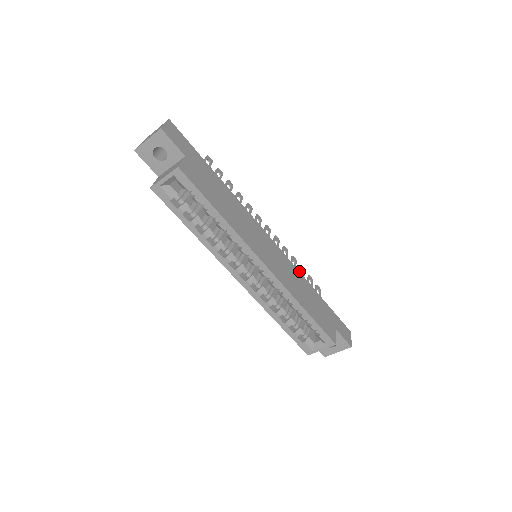
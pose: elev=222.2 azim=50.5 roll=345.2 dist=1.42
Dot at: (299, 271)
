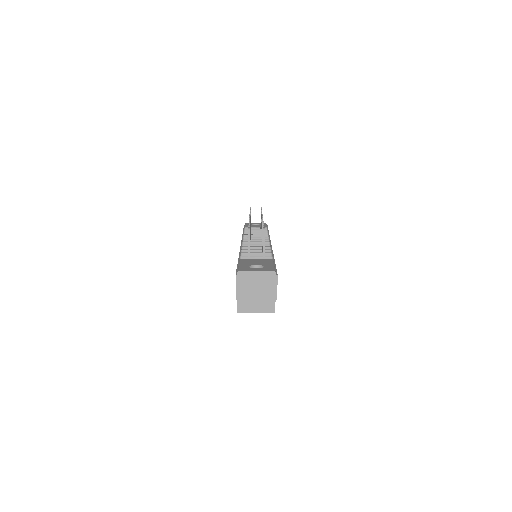
Dot at: occluded
